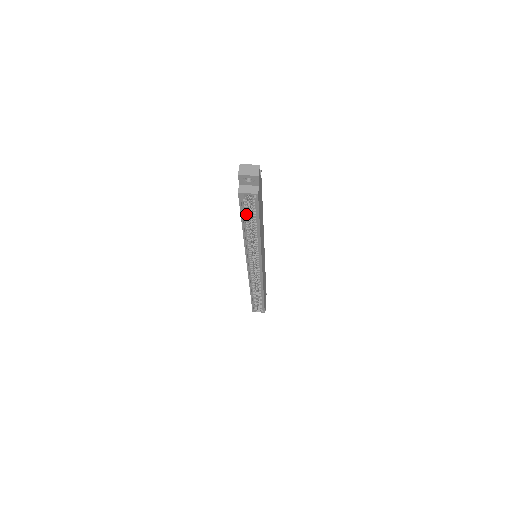
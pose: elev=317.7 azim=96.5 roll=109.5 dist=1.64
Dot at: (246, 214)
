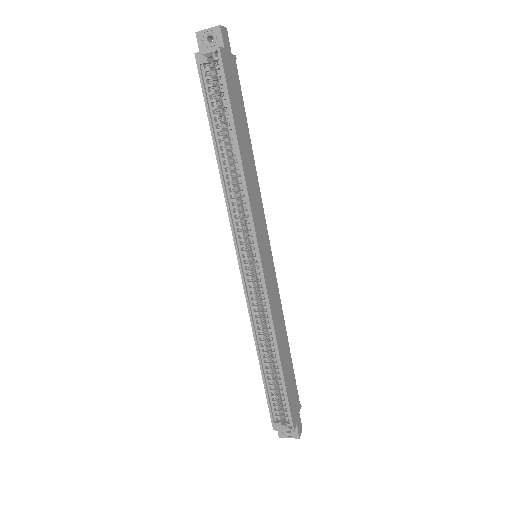
Dot at: (215, 113)
